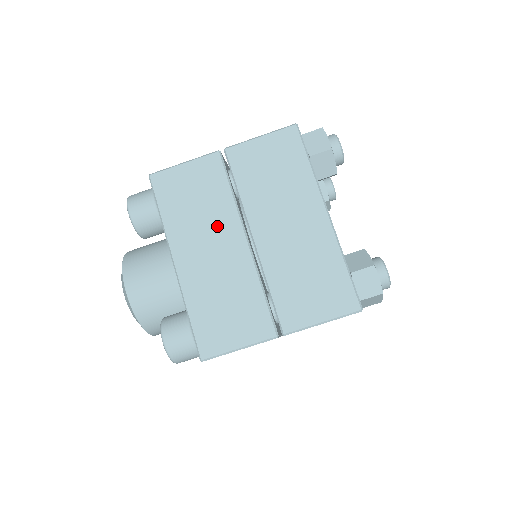
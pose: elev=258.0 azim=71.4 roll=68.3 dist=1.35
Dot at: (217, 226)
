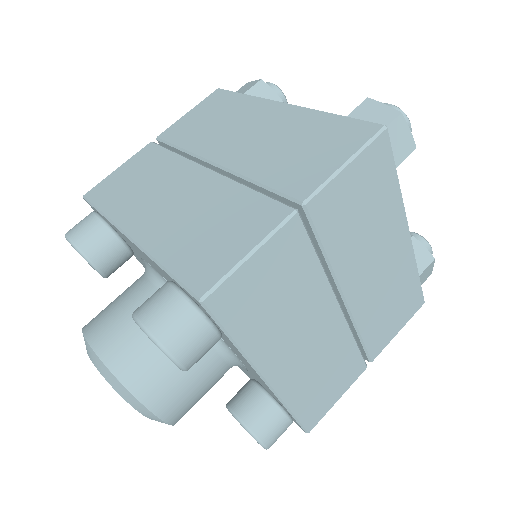
Dot at: (169, 180)
